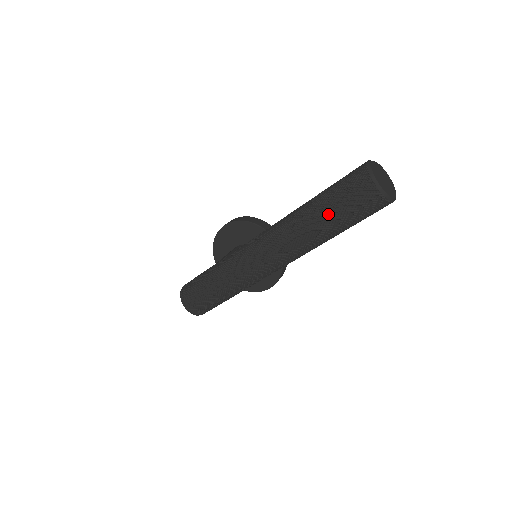
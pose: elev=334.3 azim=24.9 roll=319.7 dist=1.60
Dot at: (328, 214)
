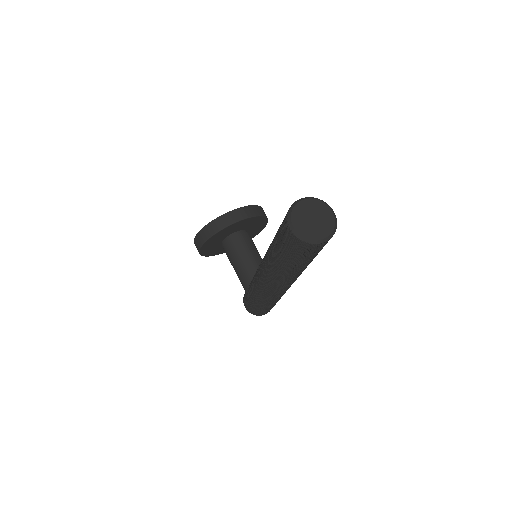
Dot at: (306, 264)
